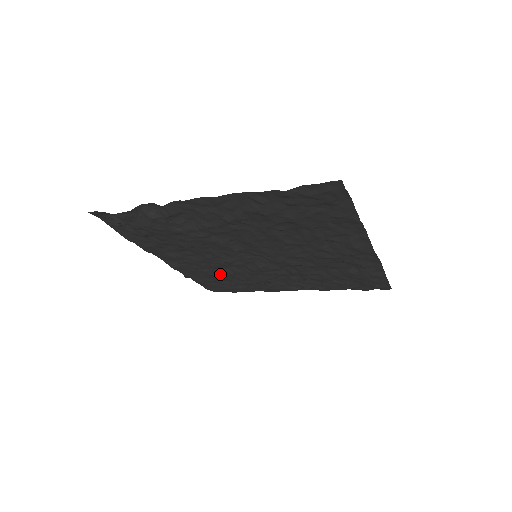
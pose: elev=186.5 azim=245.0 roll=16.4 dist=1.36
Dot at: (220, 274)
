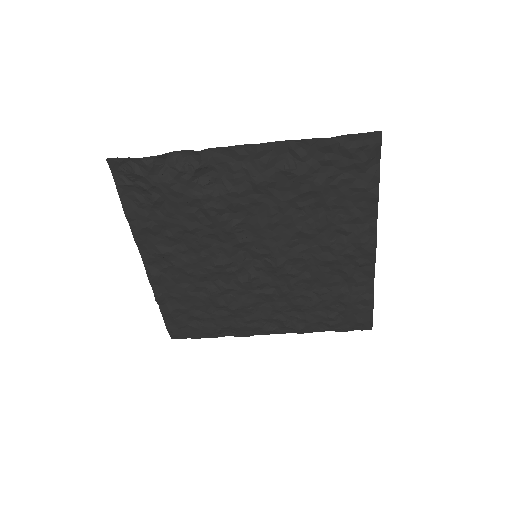
Dot at: (200, 294)
